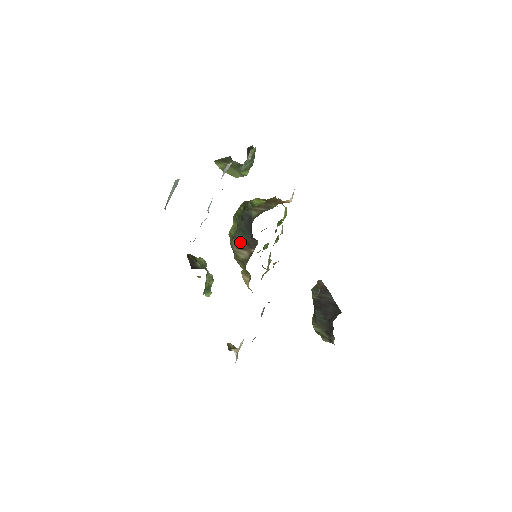
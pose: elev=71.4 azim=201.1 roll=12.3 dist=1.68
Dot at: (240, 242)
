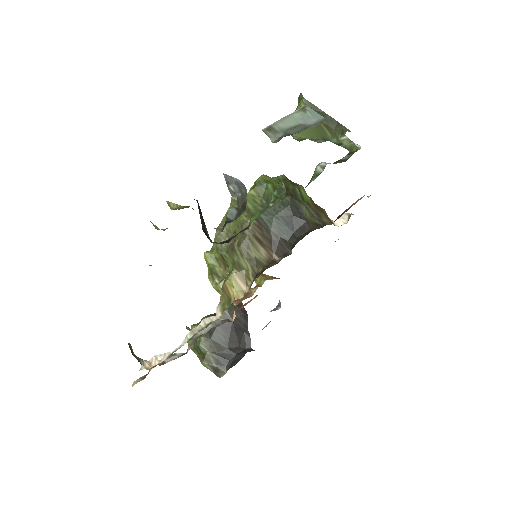
Dot at: (263, 232)
